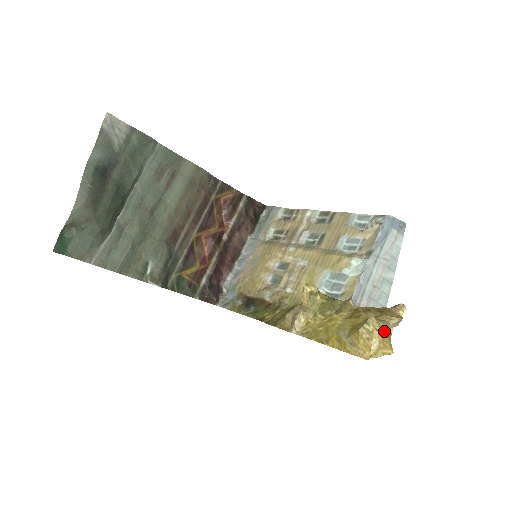
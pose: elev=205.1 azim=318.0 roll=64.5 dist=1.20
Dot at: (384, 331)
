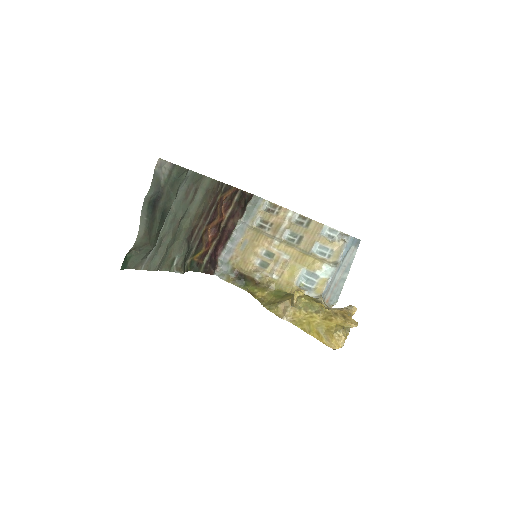
Dot at: (347, 334)
